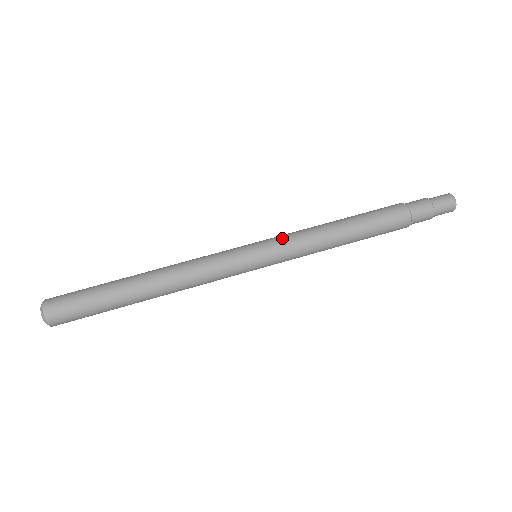
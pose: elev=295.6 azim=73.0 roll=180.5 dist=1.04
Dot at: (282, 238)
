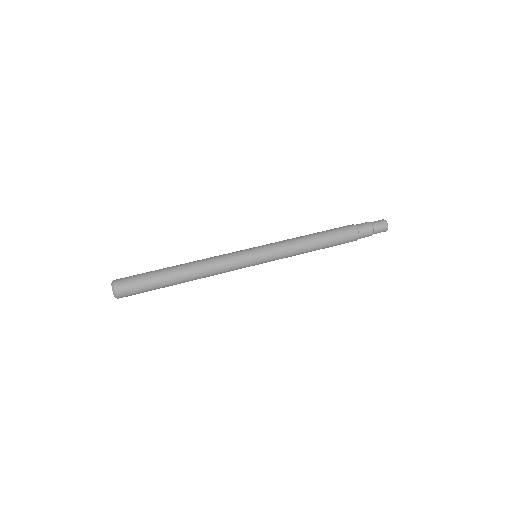
Dot at: (272, 243)
